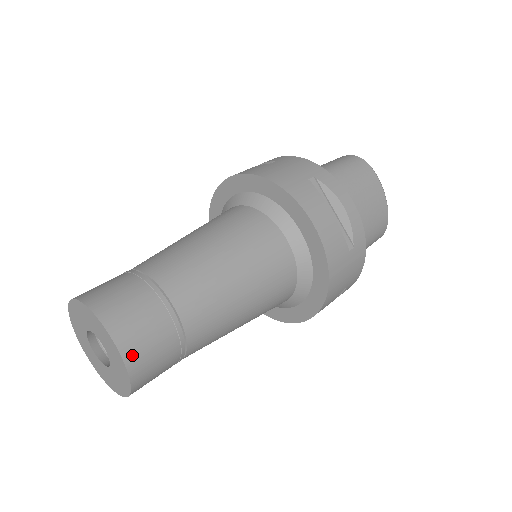
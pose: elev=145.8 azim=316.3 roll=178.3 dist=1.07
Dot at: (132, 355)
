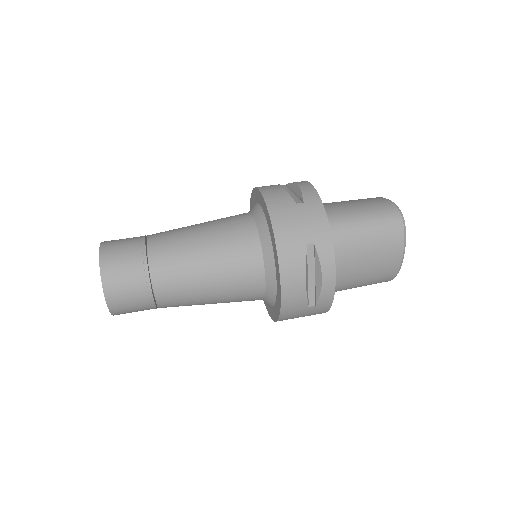
Dot at: (115, 306)
